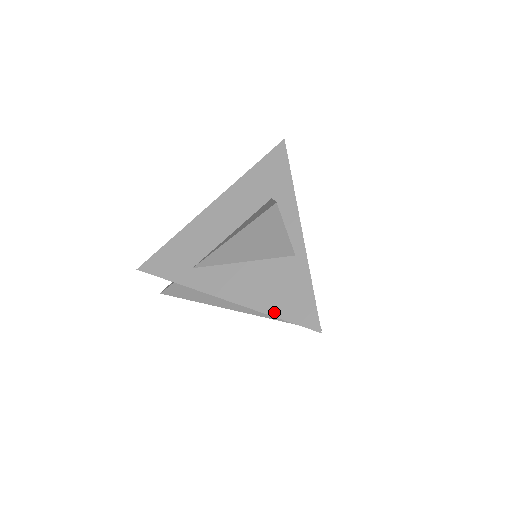
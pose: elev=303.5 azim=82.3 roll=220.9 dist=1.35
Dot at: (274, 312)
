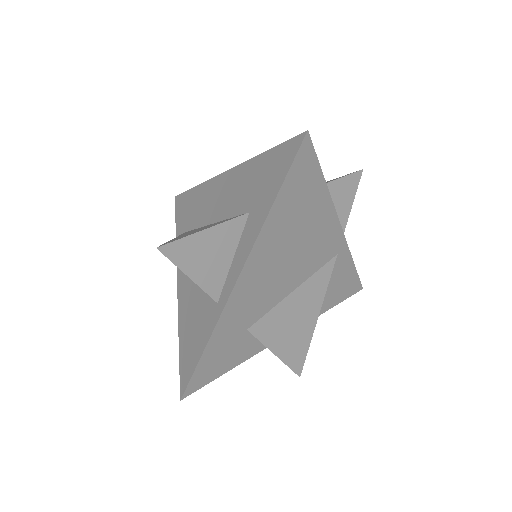
Dot at: (181, 339)
